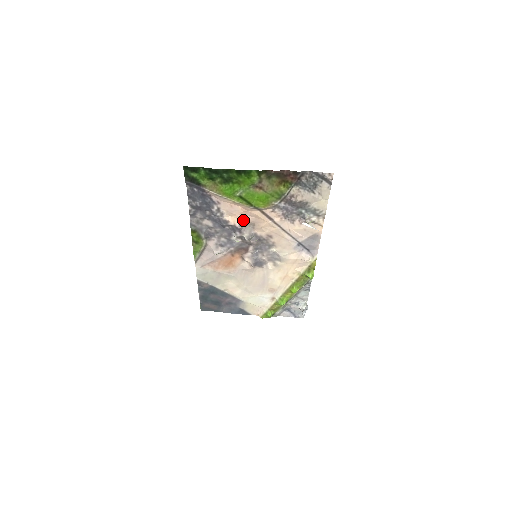
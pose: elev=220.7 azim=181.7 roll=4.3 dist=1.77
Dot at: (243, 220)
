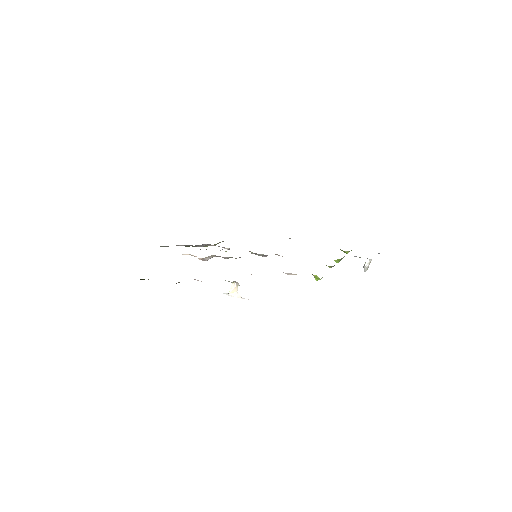
Dot at: (201, 258)
